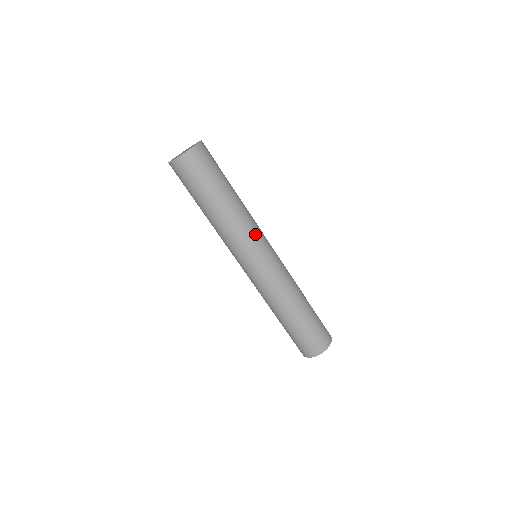
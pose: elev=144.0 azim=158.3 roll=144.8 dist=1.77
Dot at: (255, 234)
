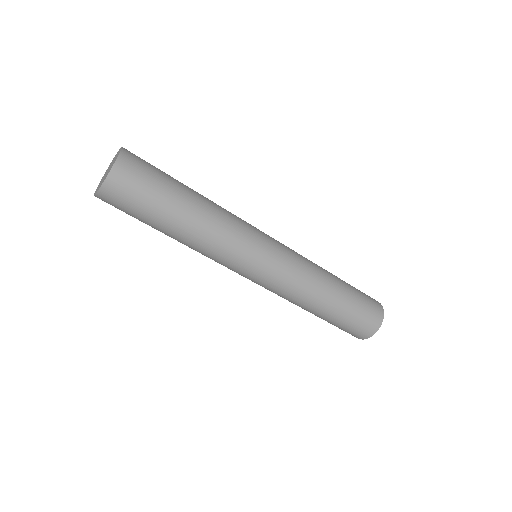
Dot at: (241, 242)
